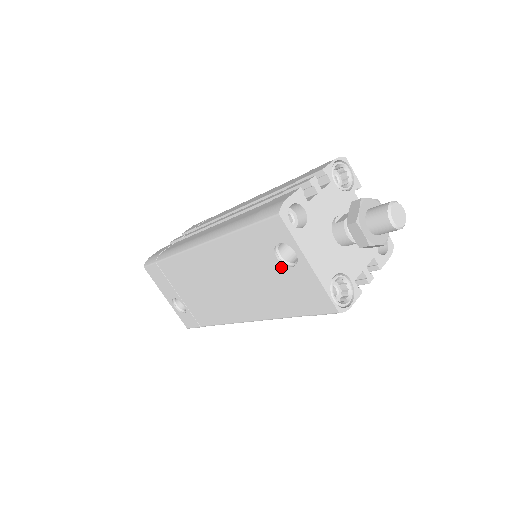
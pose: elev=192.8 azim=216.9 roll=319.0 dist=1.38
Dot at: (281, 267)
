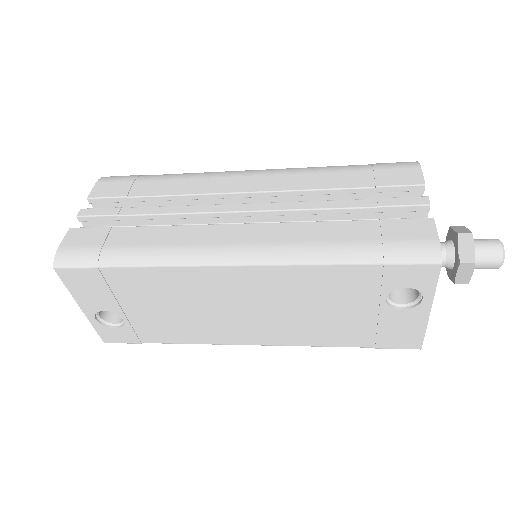
Dot at: (382, 307)
